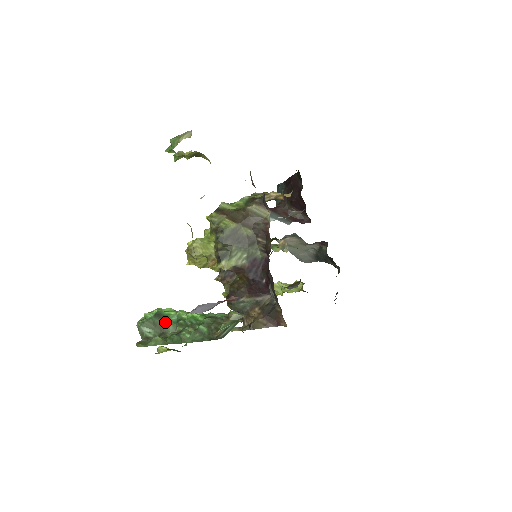
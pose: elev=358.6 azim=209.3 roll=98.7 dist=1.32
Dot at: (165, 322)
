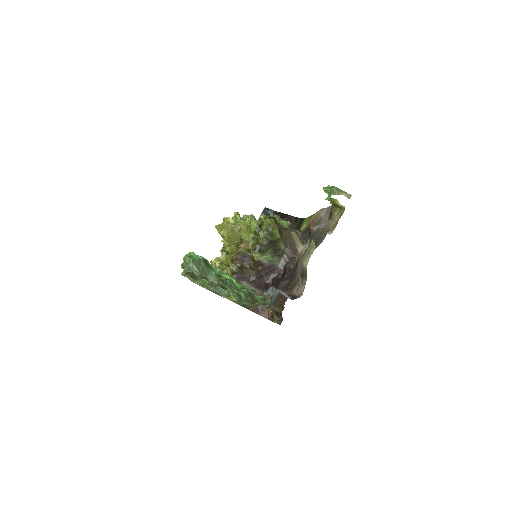
Dot at: (210, 271)
